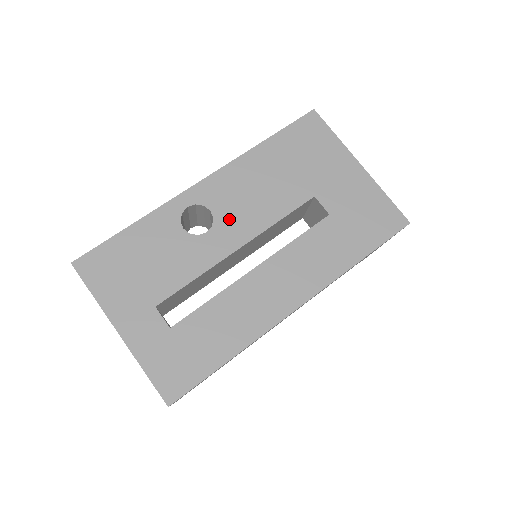
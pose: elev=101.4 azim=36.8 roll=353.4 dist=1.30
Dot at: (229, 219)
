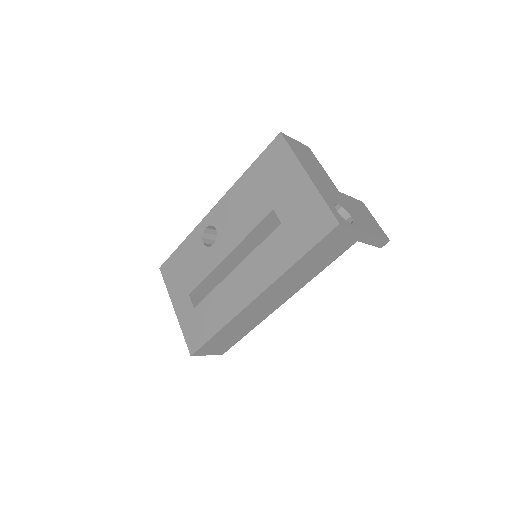
Dot at: (225, 234)
